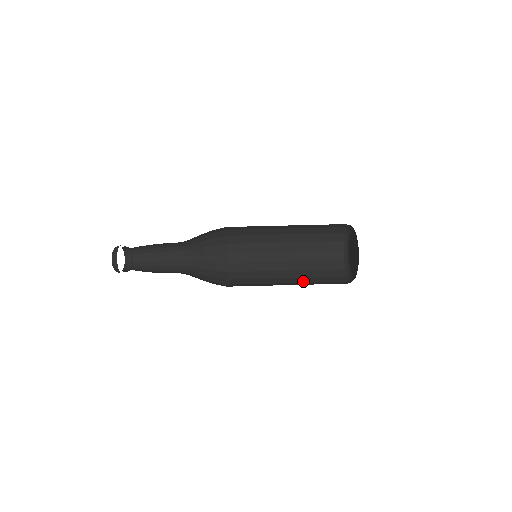
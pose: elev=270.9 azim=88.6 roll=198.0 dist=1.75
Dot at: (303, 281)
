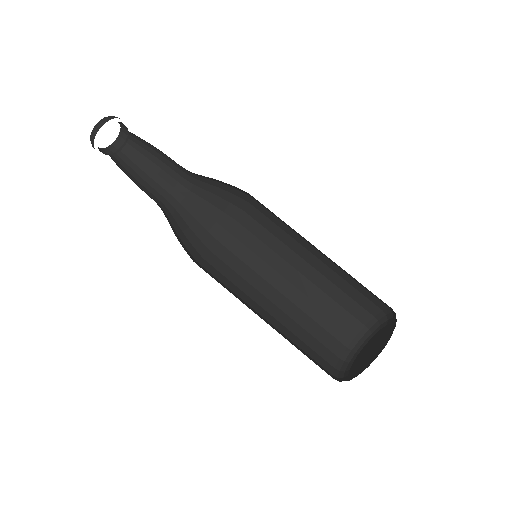
Dot at: (285, 332)
